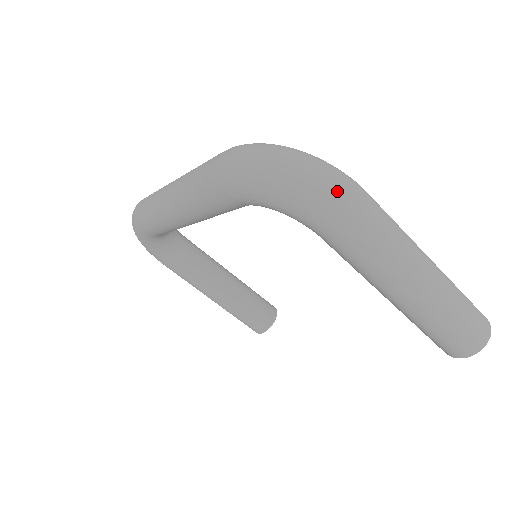
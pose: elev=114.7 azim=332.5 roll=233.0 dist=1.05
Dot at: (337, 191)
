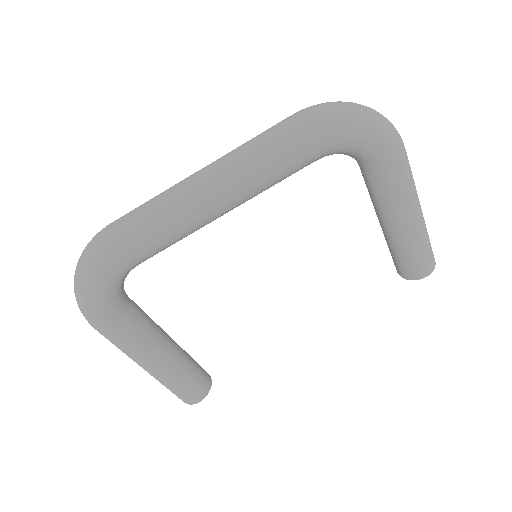
Dot at: (395, 128)
